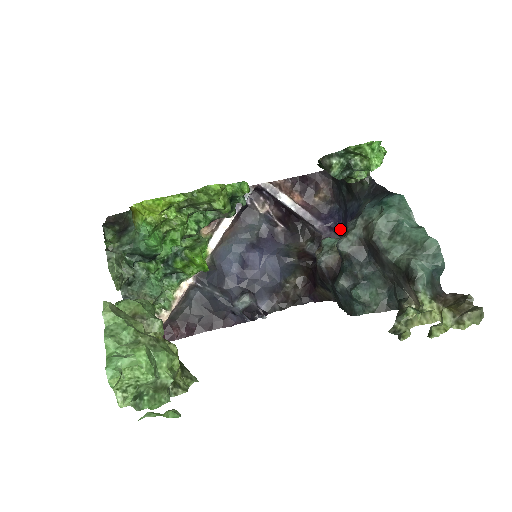
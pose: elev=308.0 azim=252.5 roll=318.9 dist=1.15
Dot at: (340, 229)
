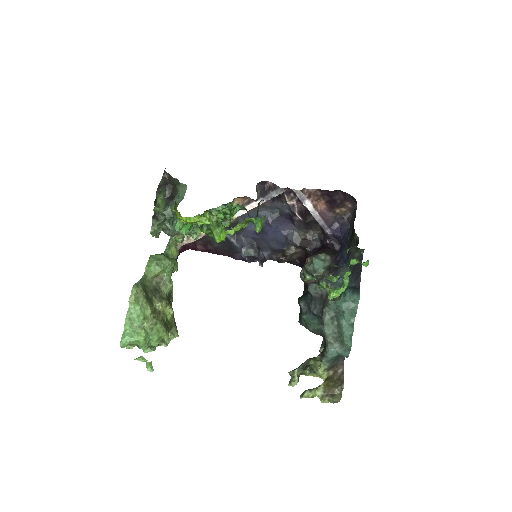
Dot at: (341, 243)
